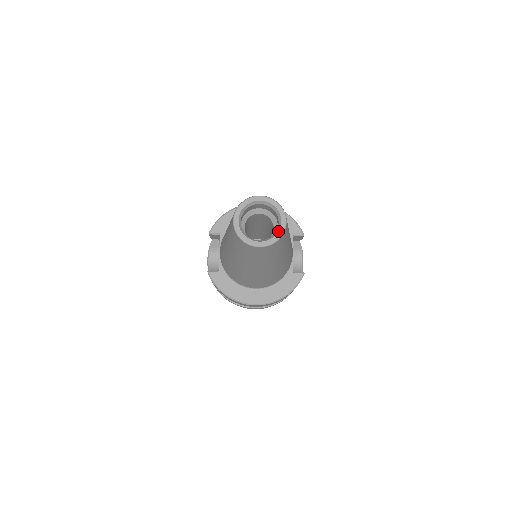
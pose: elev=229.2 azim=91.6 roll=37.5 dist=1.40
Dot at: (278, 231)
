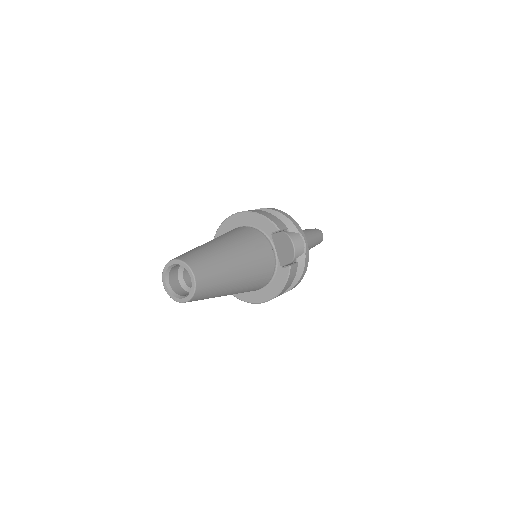
Dot at: (191, 287)
